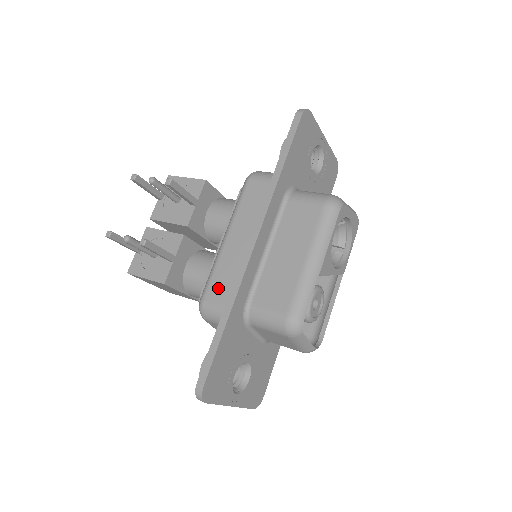
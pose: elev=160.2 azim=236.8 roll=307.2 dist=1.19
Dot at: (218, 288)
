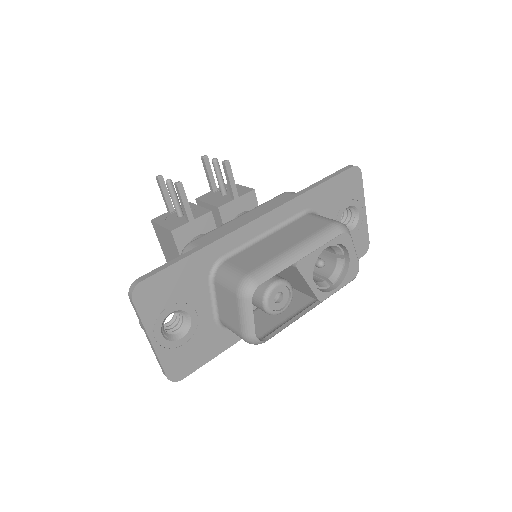
Dot at: (208, 238)
